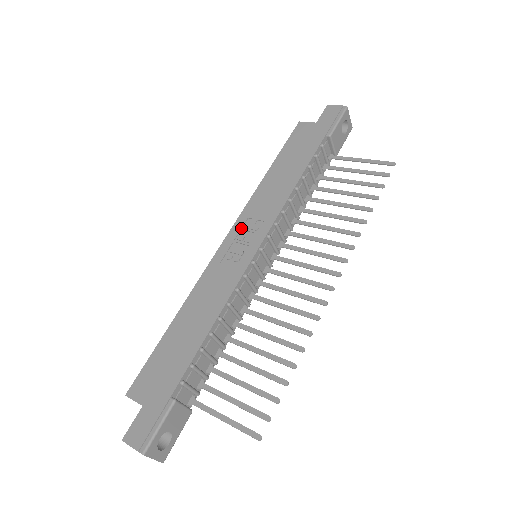
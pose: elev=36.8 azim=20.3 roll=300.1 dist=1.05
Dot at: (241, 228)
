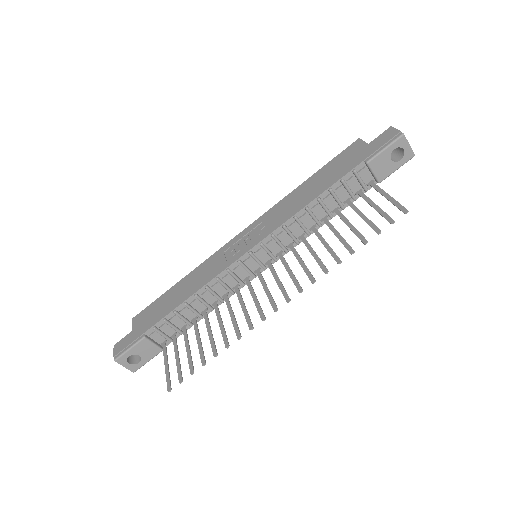
Dot at: (253, 229)
